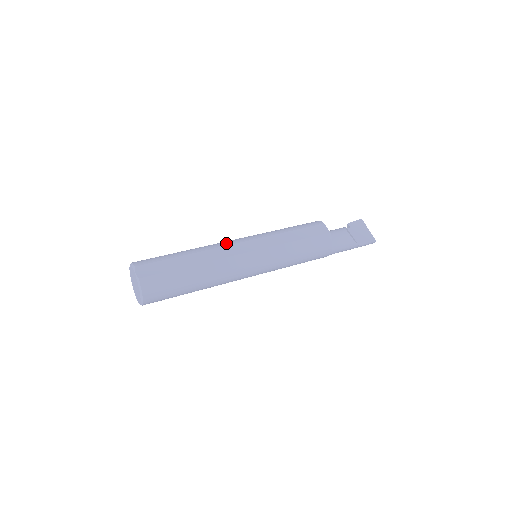
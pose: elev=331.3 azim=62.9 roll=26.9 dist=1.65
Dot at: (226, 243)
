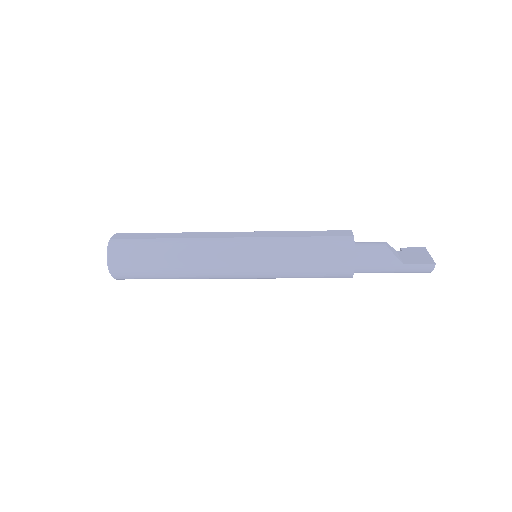
Dot at: occluded
